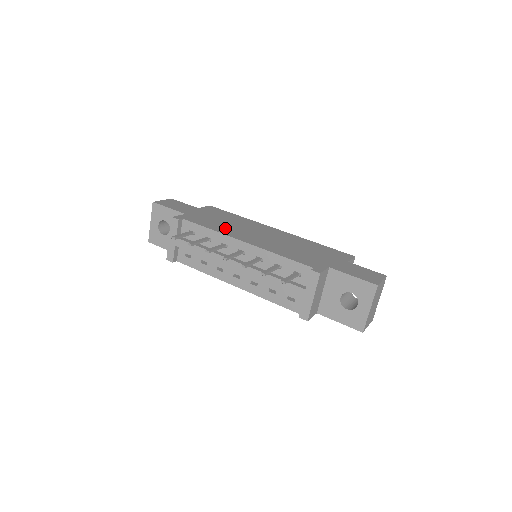
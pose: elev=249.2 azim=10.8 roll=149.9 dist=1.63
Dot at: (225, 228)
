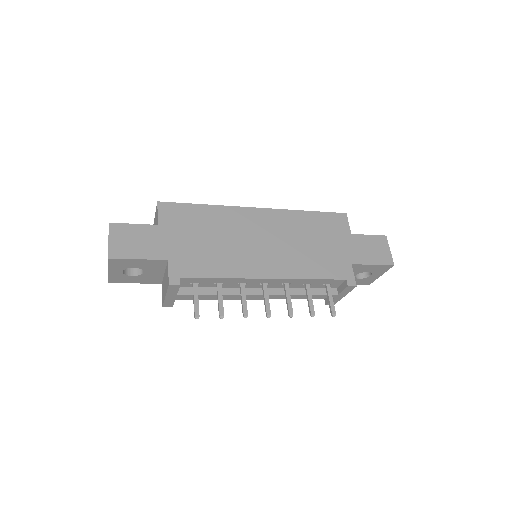
Dot at: (229, 260)
